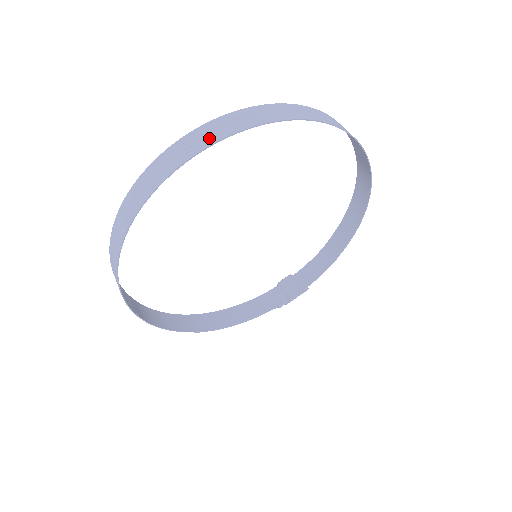
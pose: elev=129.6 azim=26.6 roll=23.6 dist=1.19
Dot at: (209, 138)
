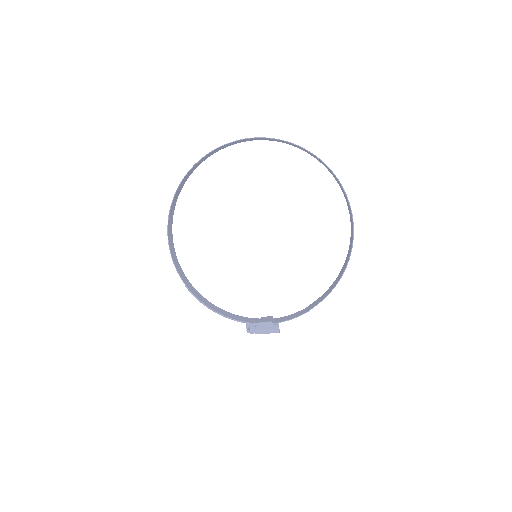
Dot at: (266, 138)
